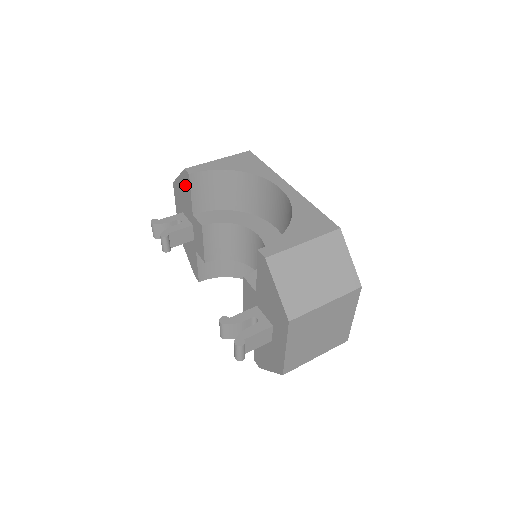
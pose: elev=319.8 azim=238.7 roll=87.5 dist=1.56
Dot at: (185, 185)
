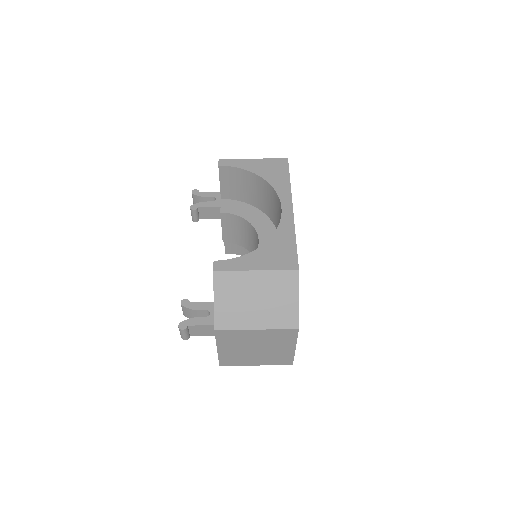
Dot at: occluded
